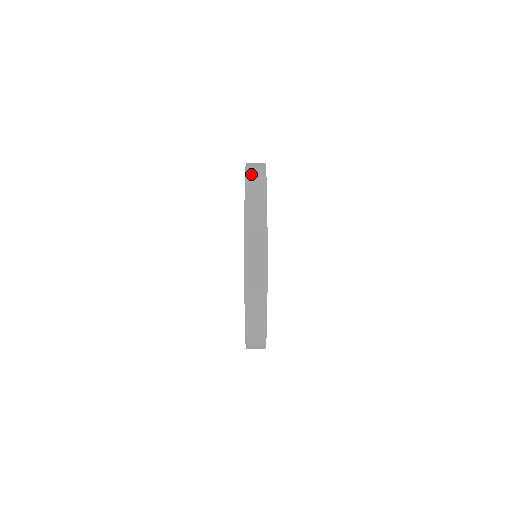
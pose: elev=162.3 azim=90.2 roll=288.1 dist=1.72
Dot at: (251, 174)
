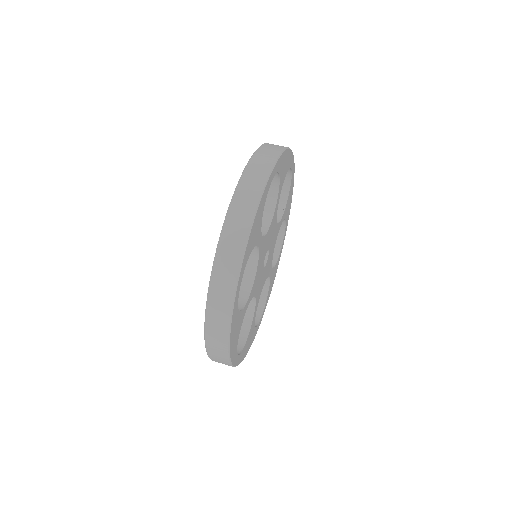
Dot at: (215, 294)
